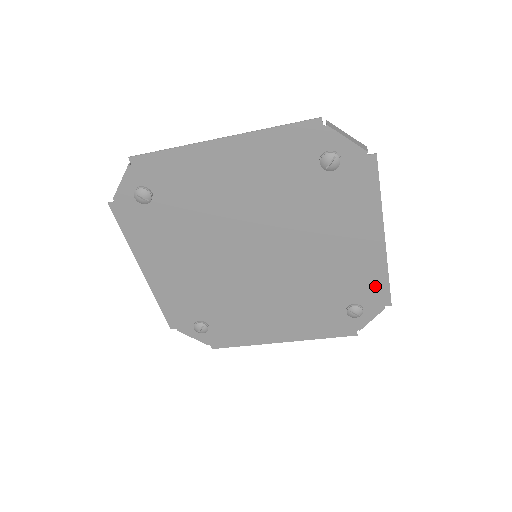
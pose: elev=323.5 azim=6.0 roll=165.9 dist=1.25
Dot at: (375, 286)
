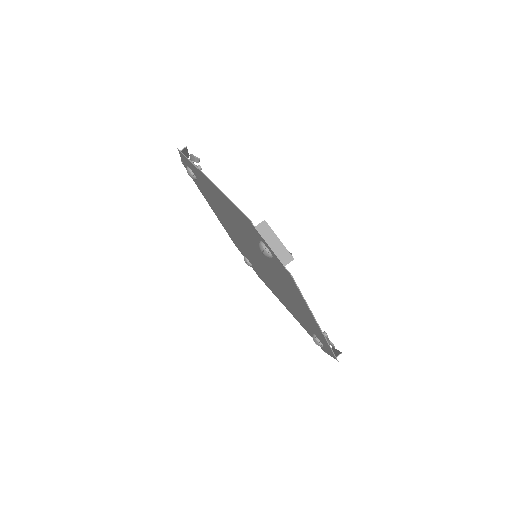
Dot at: (324, 341)
